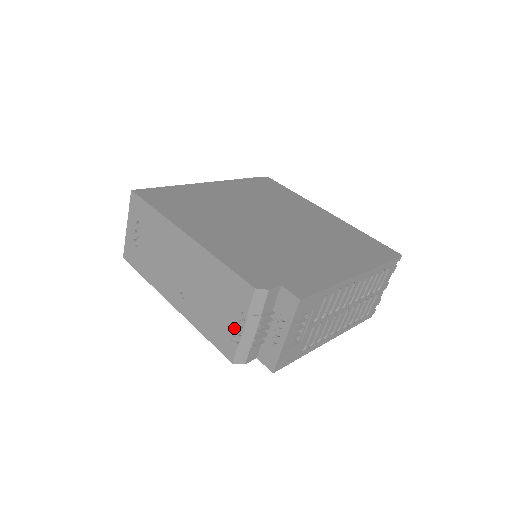
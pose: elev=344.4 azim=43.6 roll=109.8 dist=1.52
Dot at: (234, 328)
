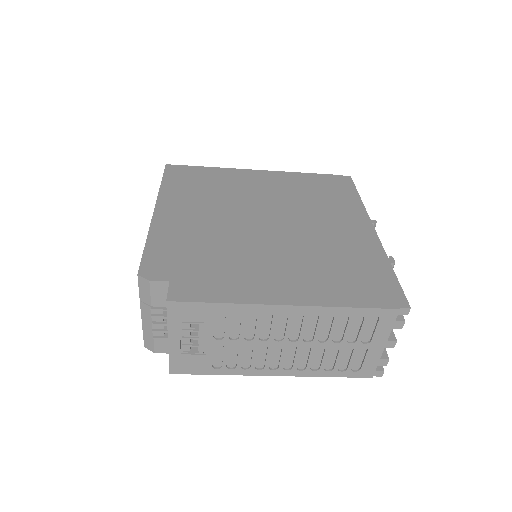
Dot at: occluded
